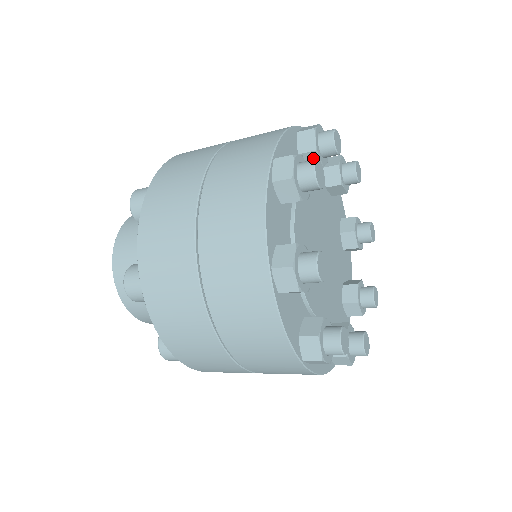
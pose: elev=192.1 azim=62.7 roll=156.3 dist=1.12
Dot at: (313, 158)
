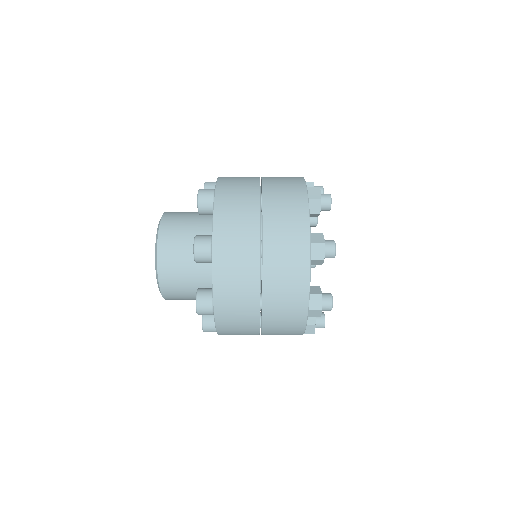
Dot at: occluded
